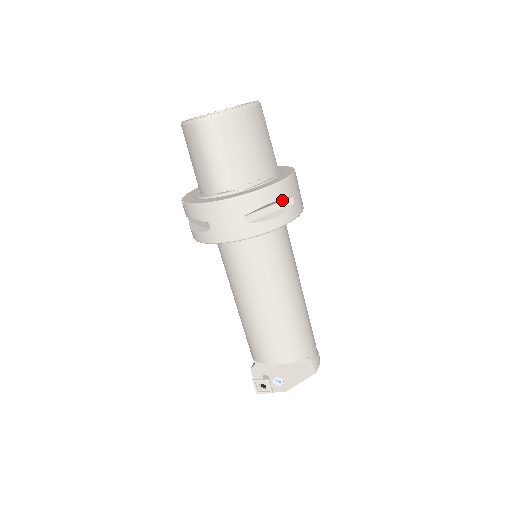
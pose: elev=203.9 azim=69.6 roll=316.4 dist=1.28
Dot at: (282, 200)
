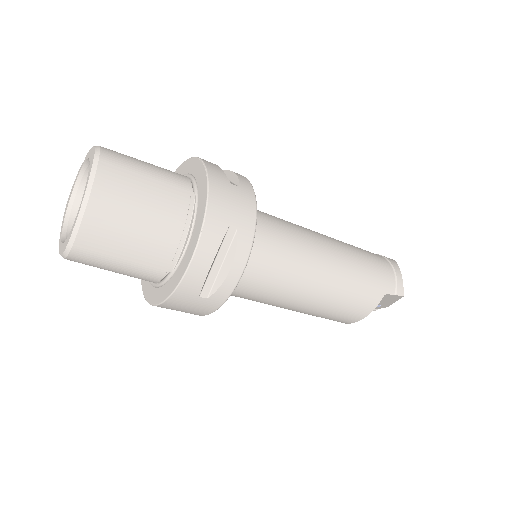
Dot at: (221, 242)
